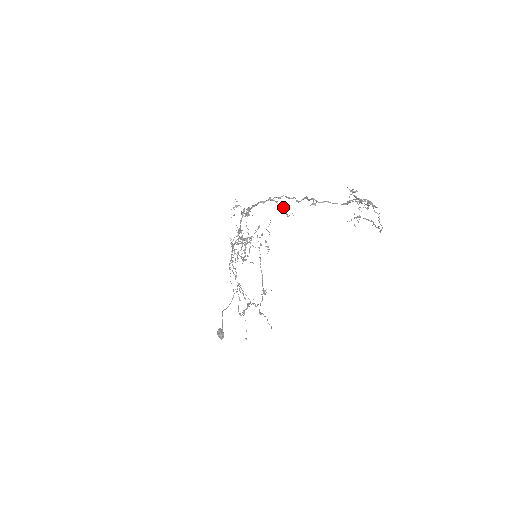
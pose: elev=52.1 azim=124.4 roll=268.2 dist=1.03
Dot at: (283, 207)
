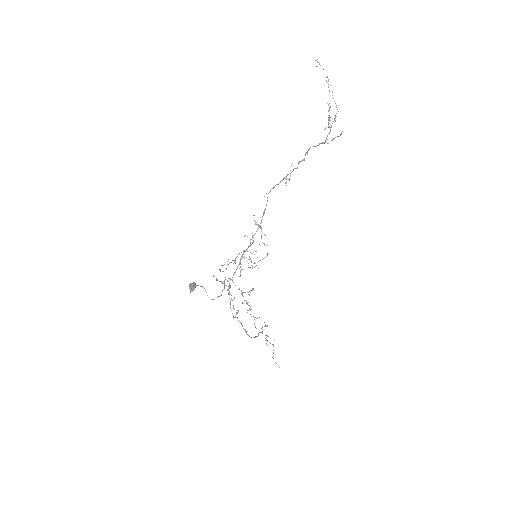
Dot at: (289, 180)
